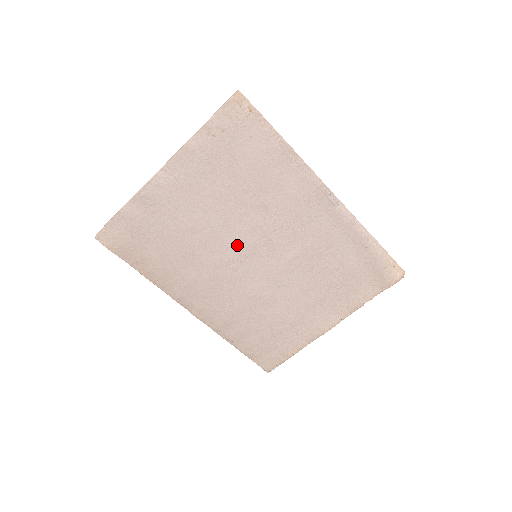
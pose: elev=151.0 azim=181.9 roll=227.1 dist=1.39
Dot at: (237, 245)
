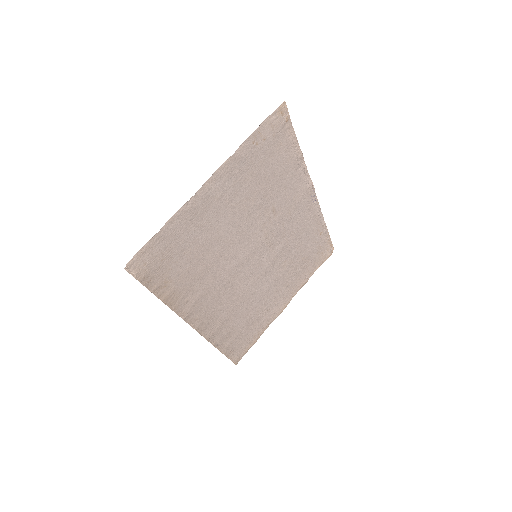
Dot at: (246, 249)
